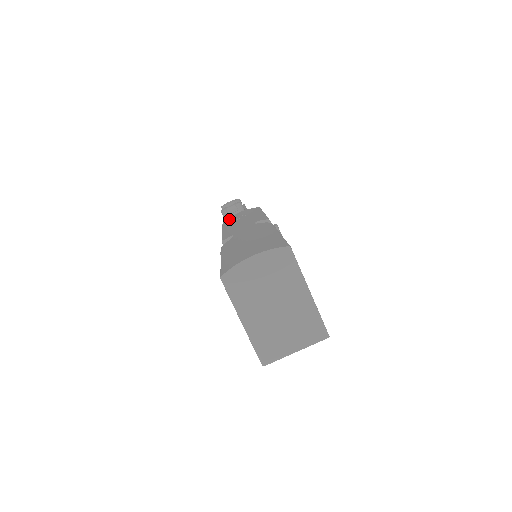
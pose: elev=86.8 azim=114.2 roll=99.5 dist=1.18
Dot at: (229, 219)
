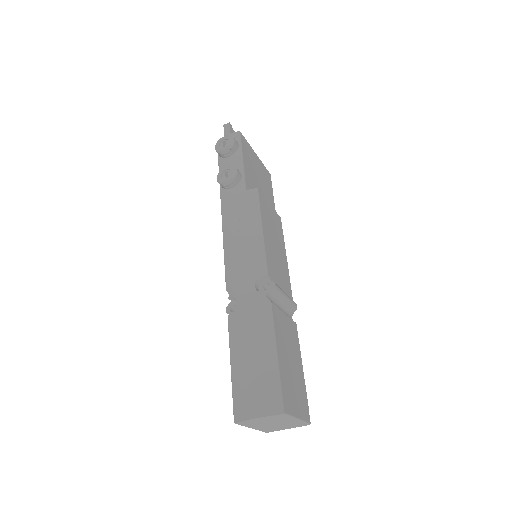
Dot at: (227, 206)
